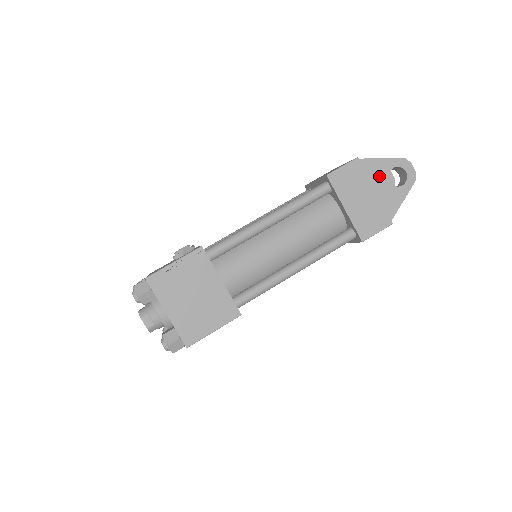
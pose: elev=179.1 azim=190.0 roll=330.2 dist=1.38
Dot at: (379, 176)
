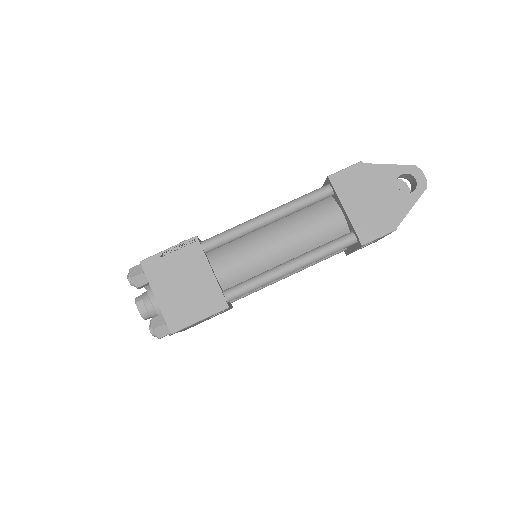
Dot at: (386, 182)
